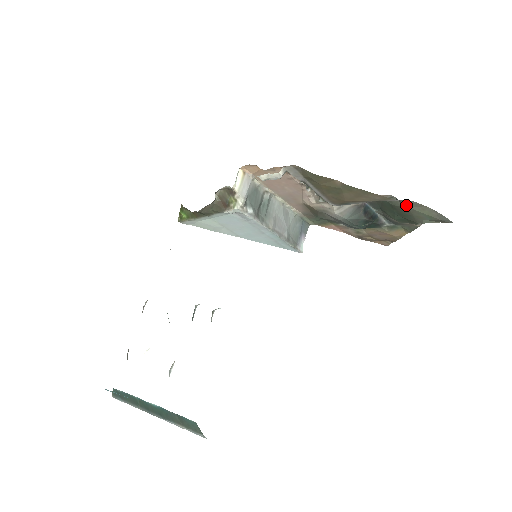
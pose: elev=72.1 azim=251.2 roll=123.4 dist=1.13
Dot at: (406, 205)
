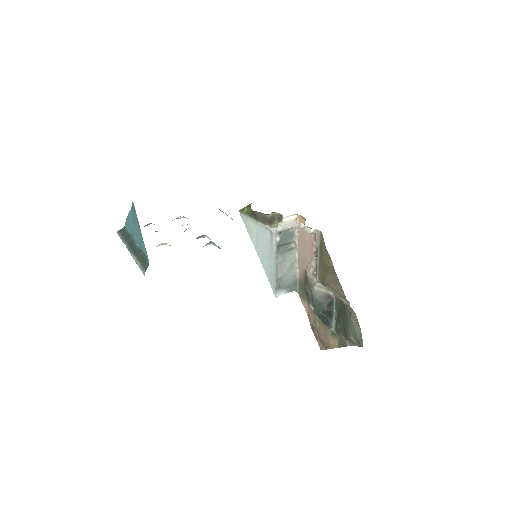
Dot at: (351, 315)
